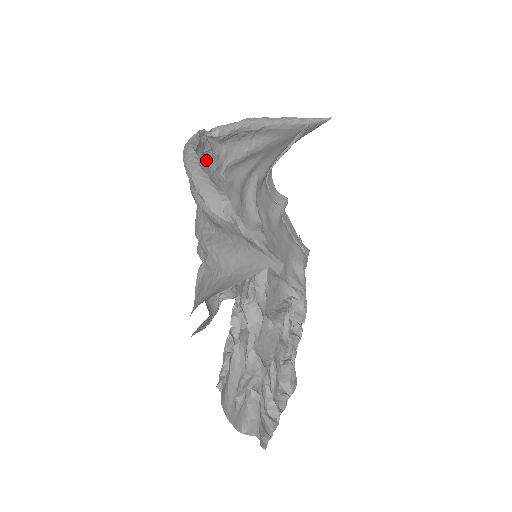
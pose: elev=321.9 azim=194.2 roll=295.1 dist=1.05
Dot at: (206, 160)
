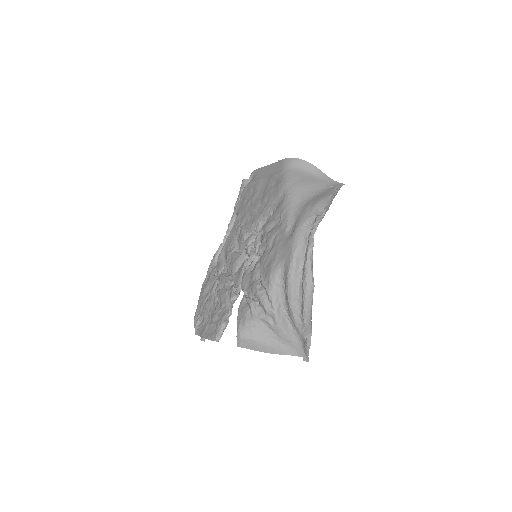
Dot at: (296, 241)
